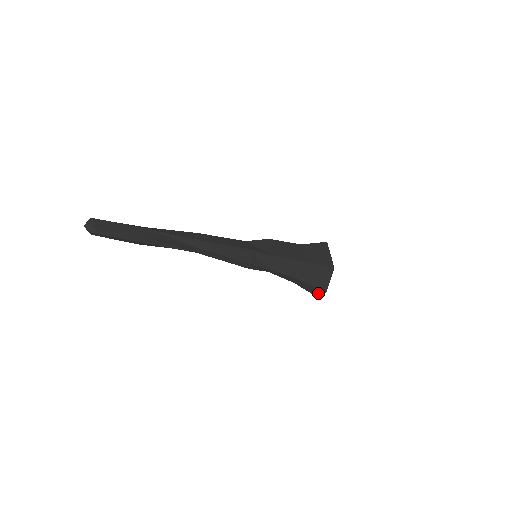
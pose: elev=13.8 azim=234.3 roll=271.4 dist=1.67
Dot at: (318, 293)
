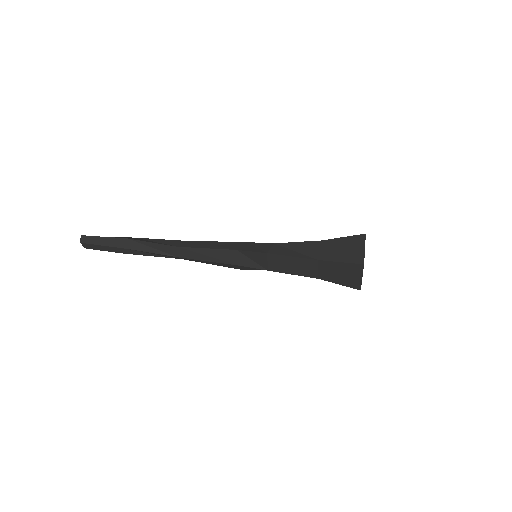
Dot at: occluded
